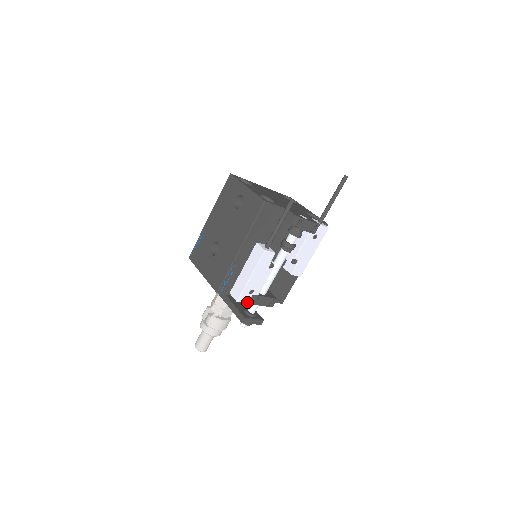
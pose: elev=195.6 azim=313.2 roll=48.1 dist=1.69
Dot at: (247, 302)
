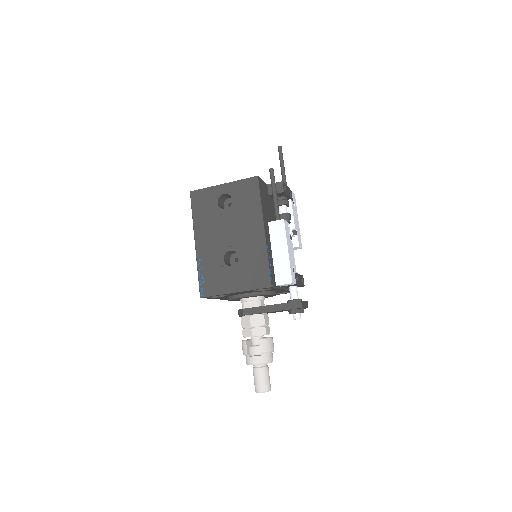
Dot at: (295, 283)
